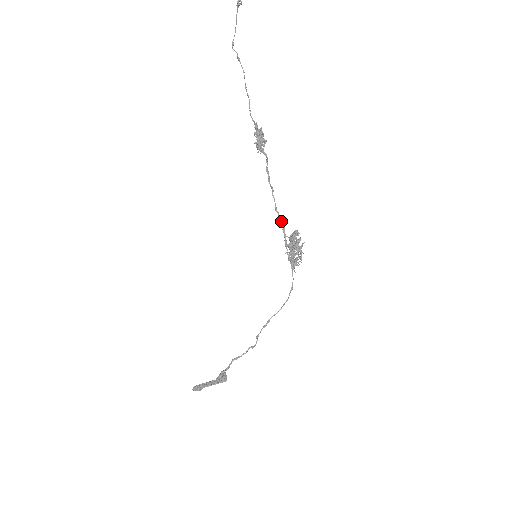
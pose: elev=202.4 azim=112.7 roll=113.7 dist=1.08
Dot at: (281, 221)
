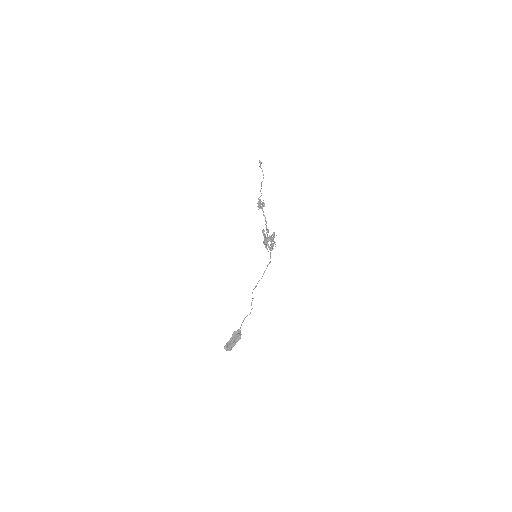
Dot at: occluded
